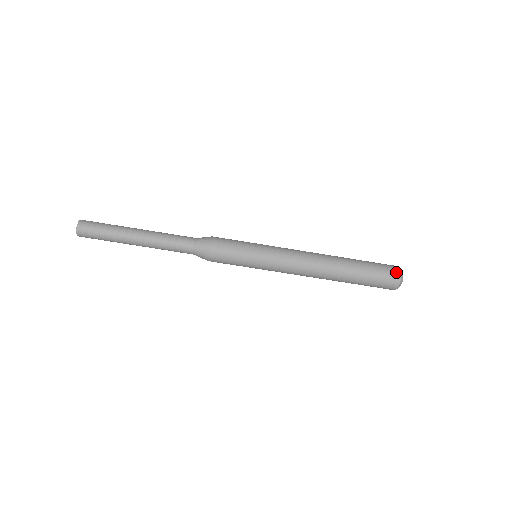
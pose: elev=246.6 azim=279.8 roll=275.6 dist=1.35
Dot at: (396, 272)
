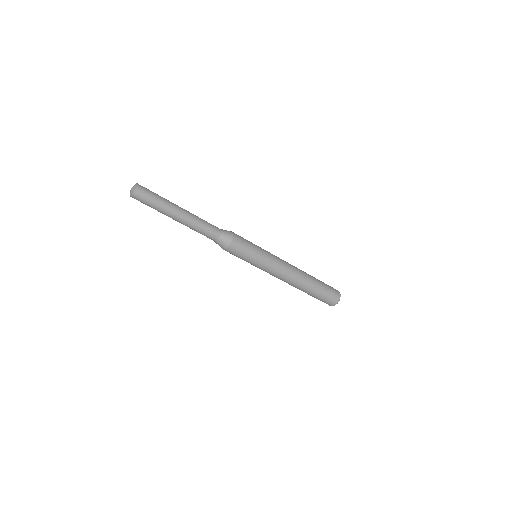
Dot at: (337, 299)
